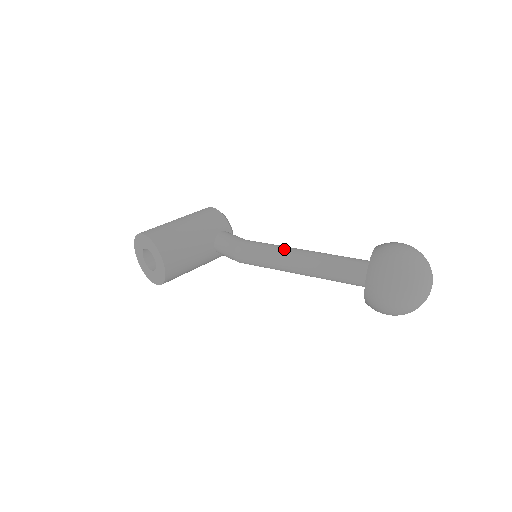
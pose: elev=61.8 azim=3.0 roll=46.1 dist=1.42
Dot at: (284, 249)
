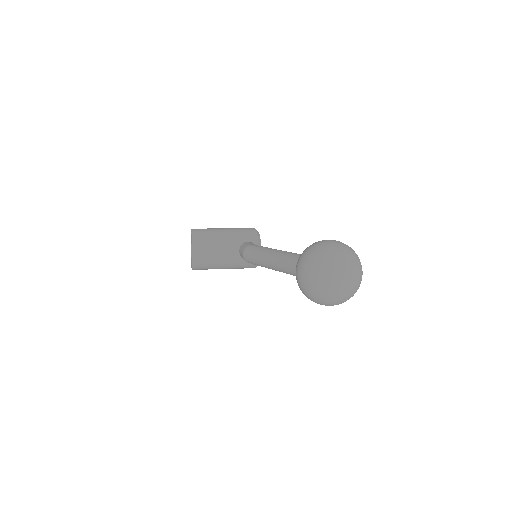
Dot at: (270, 249)
